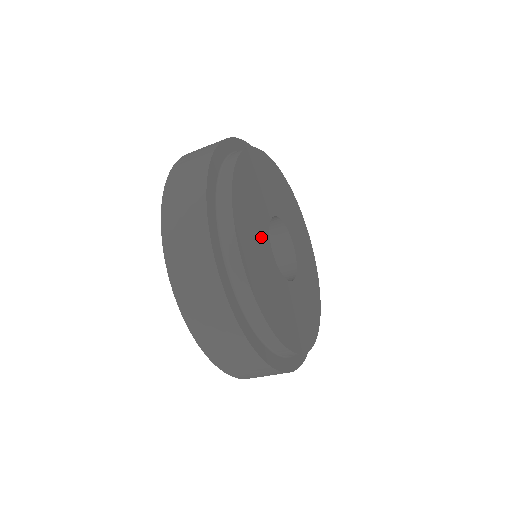
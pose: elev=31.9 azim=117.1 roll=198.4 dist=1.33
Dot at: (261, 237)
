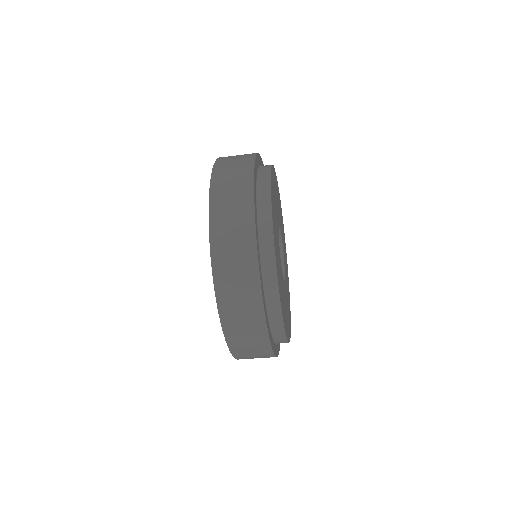
Dot at: occluded
